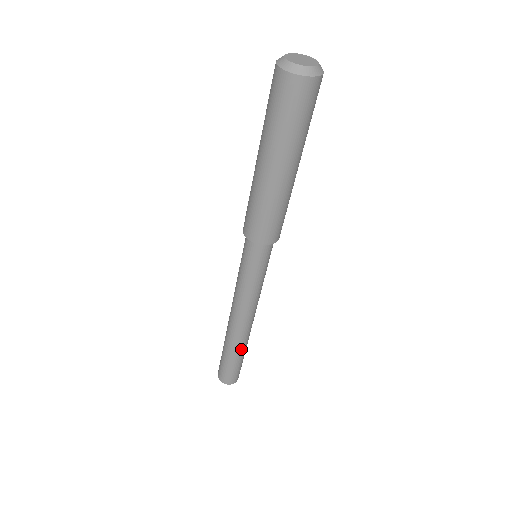
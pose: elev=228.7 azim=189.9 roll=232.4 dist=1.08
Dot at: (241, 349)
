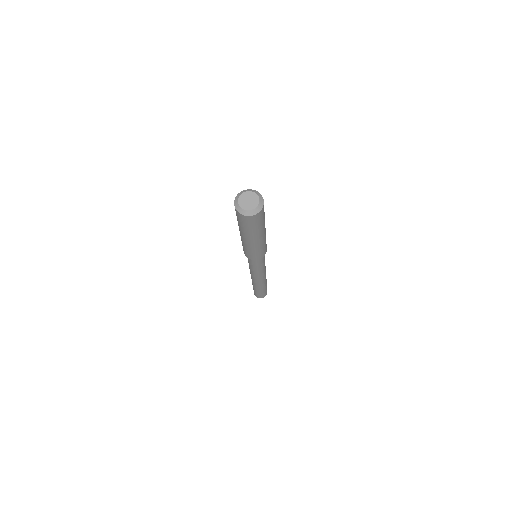
Dot at: (264, 286)
